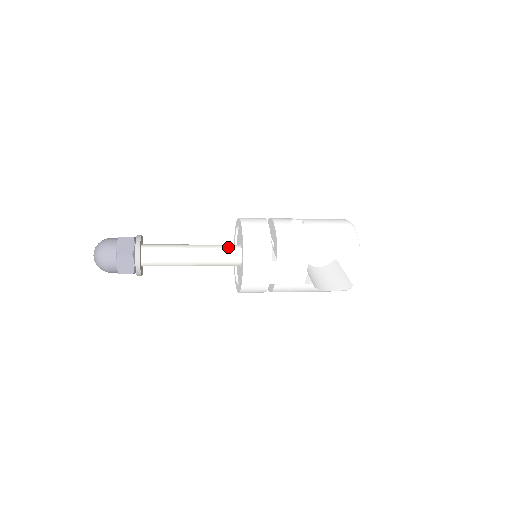
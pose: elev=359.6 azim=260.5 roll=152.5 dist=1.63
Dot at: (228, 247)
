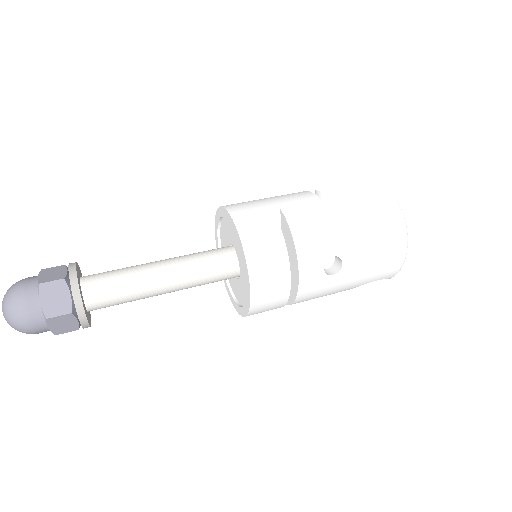
Dot at: (220, 276)
